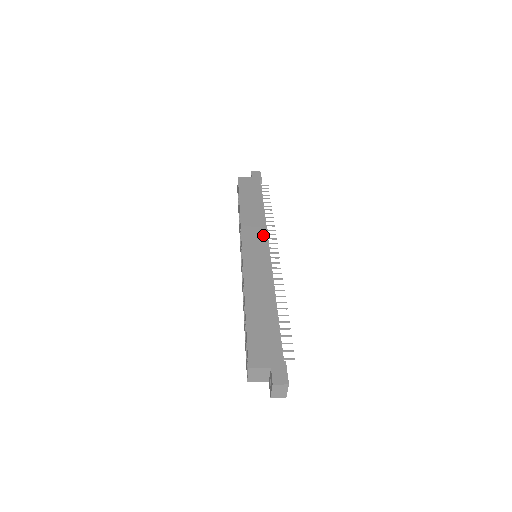
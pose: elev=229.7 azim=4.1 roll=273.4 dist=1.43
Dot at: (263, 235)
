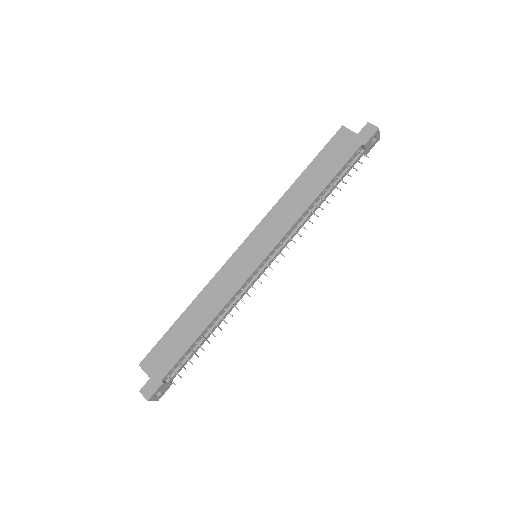
Dot at: (277, 238)
